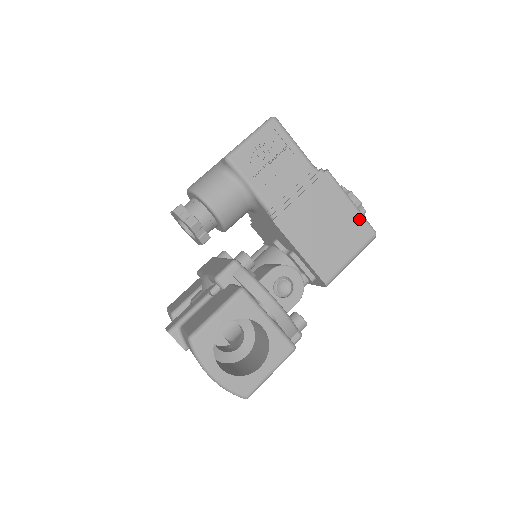
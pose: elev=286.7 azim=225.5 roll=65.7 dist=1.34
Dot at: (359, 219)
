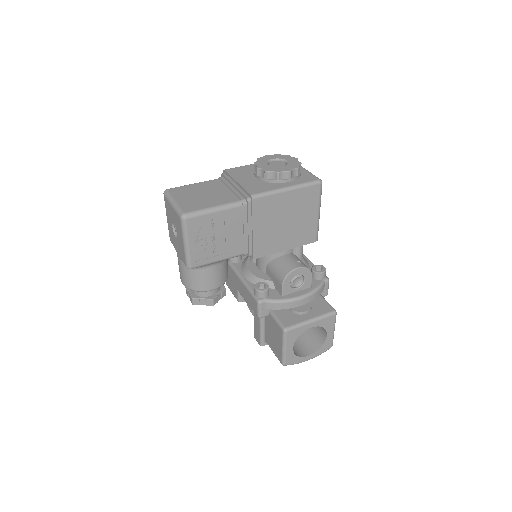
Dot at: (302, 191)
